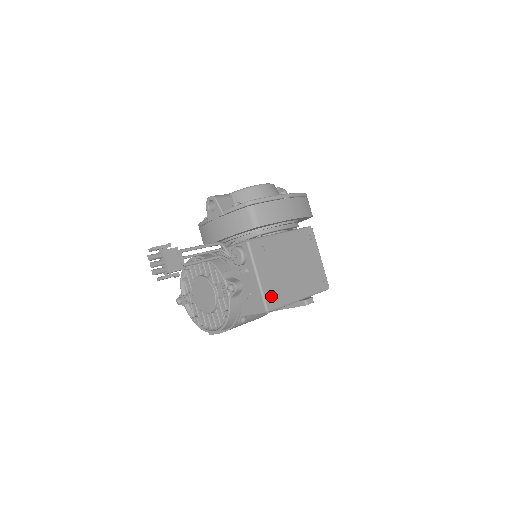
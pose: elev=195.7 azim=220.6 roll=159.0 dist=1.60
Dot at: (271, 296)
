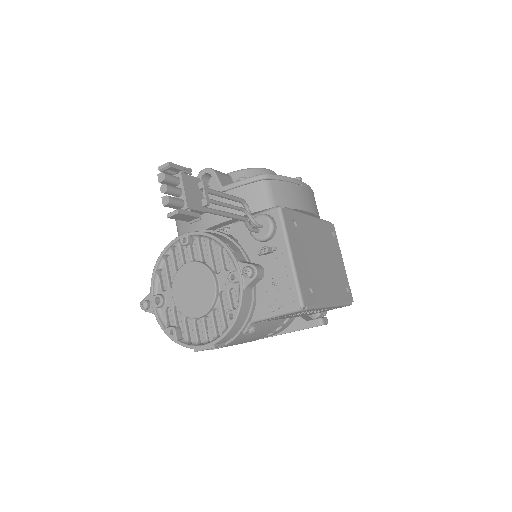
Dot at: (306, 288)
